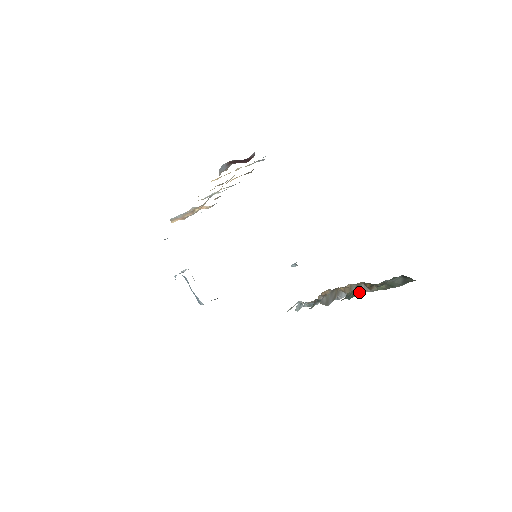
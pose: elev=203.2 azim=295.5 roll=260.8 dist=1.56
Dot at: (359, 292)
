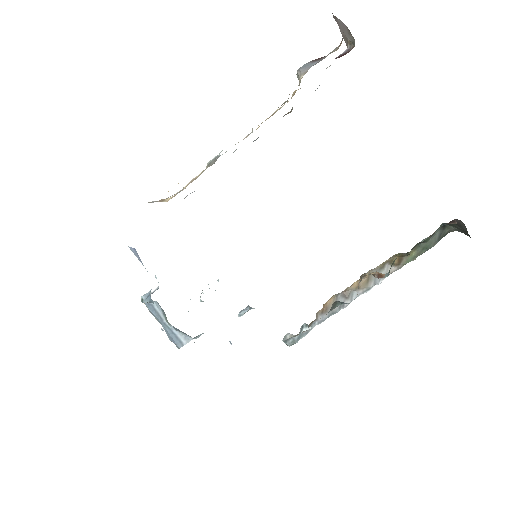
Dot at: (378, 280)
